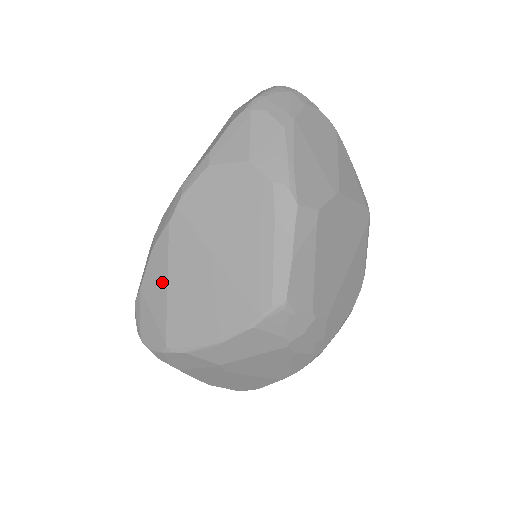
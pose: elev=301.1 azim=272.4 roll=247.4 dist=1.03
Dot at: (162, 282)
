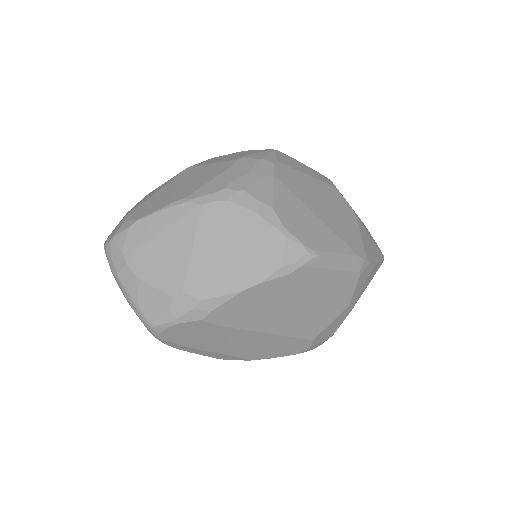
Dot at: occluded
